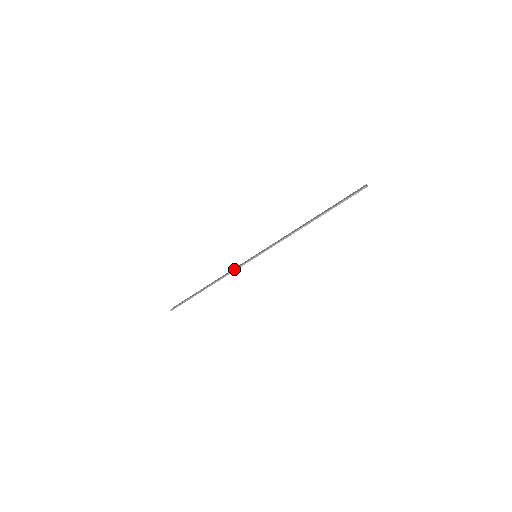
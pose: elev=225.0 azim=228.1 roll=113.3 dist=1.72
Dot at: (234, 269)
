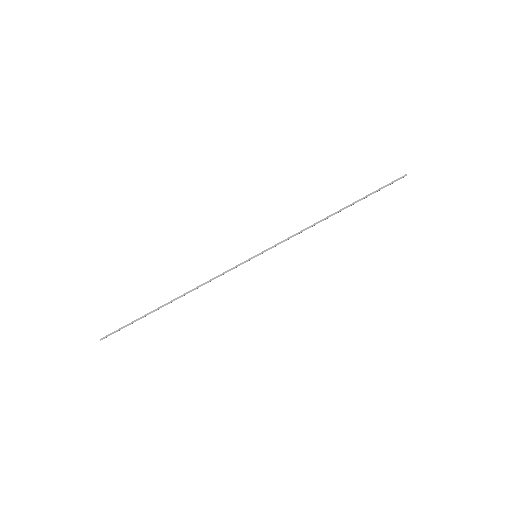
Dot at: occluded
